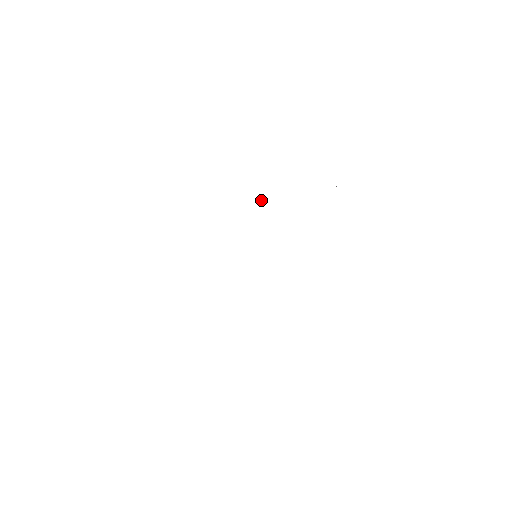
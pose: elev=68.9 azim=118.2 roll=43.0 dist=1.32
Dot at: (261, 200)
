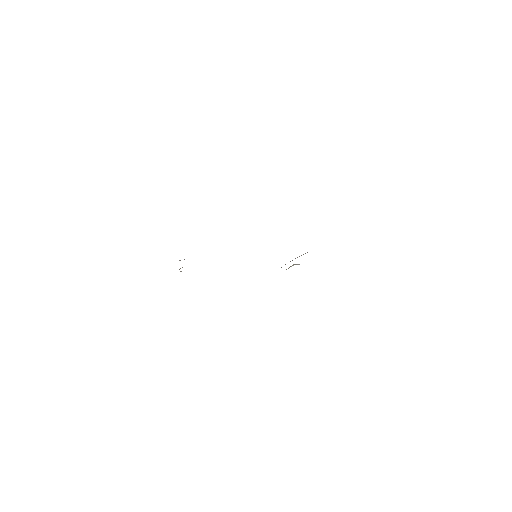
Dot at: (181, 271)
